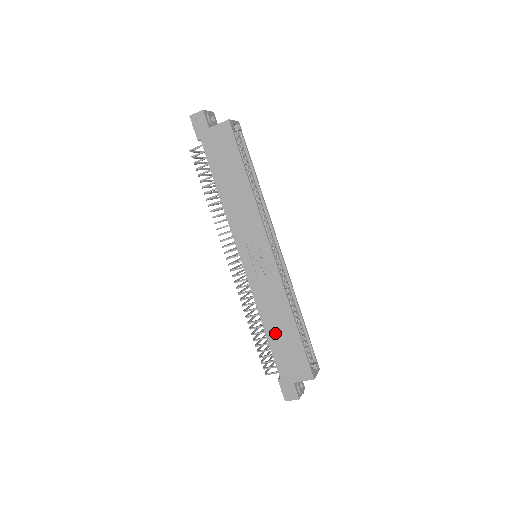
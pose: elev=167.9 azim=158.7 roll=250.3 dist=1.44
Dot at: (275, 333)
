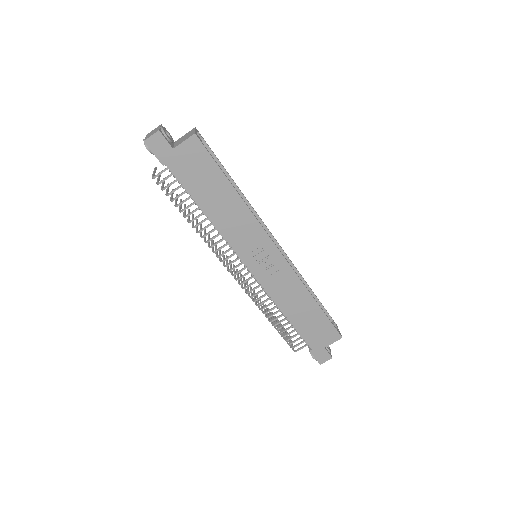
Dot at: (298, 317)
